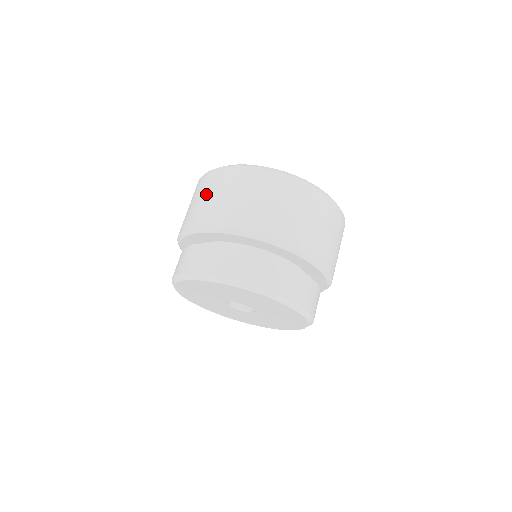
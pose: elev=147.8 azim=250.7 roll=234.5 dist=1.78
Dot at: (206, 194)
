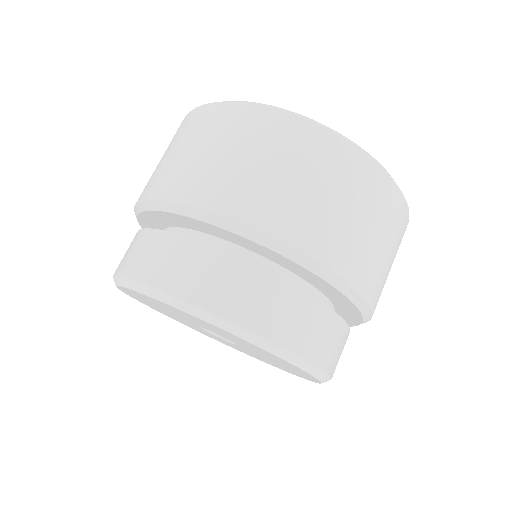
Dot at: occluded
